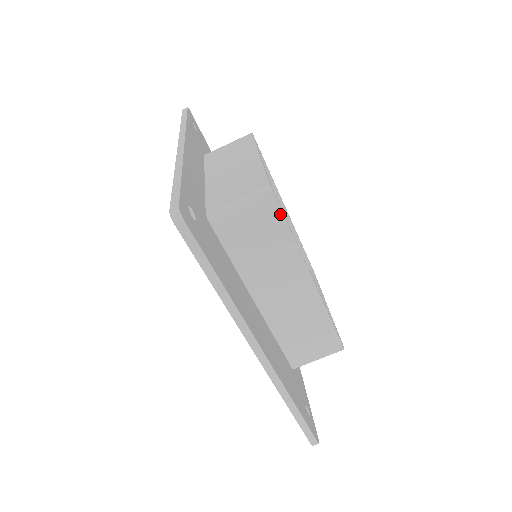
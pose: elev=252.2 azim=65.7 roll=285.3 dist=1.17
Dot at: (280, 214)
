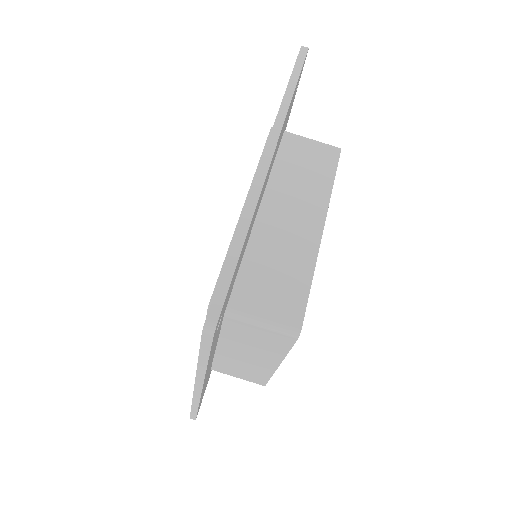
Dot at: (335, 163)
